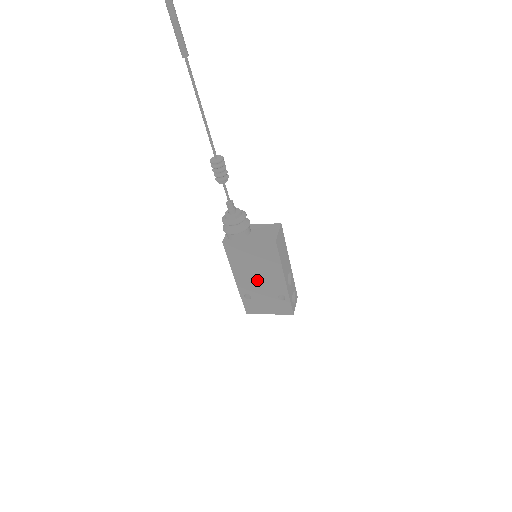
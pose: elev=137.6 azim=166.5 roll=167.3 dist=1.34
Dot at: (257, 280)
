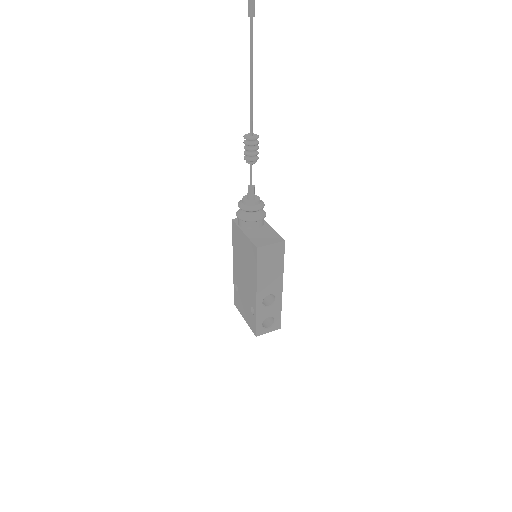
Dot at: (243, 277)
